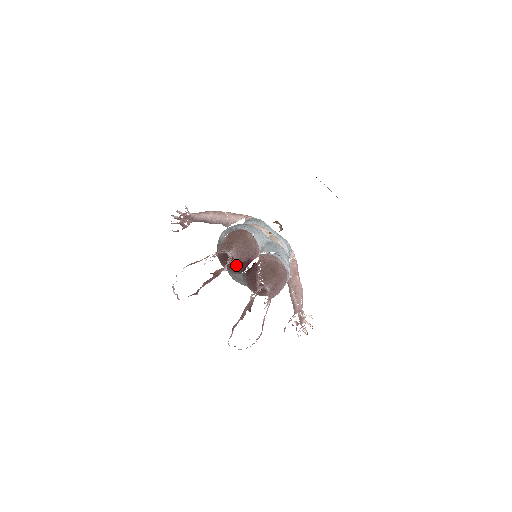
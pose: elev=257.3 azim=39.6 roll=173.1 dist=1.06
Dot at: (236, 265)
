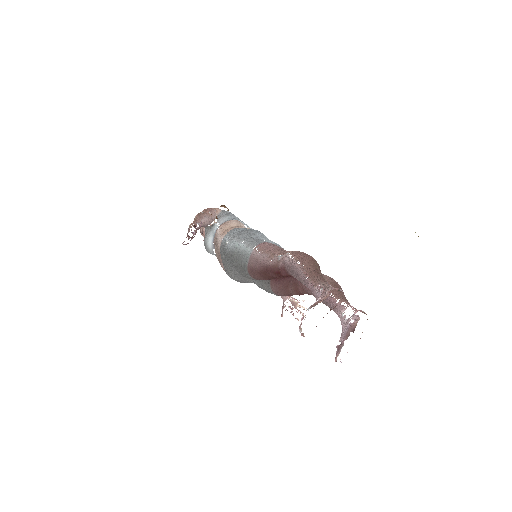
Dot at: (275, 277)
